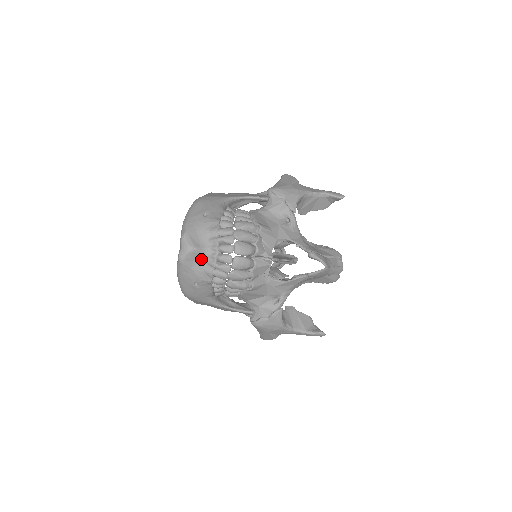
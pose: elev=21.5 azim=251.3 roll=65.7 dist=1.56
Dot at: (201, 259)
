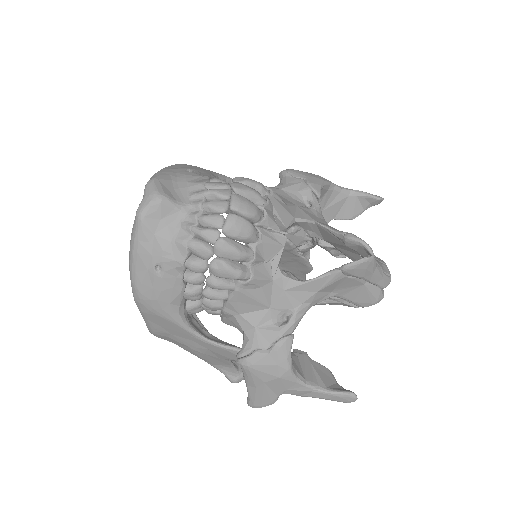
Dot at: (173, 220)
